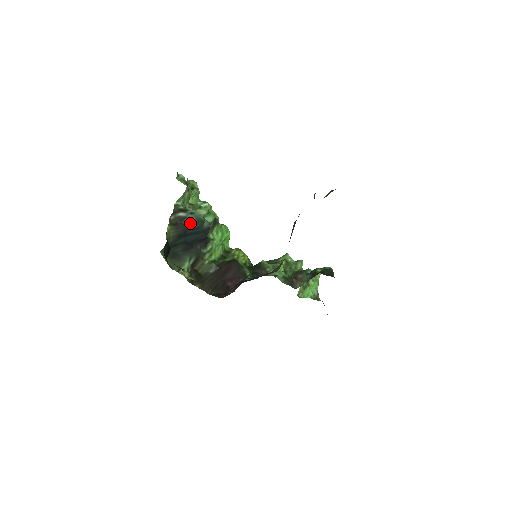
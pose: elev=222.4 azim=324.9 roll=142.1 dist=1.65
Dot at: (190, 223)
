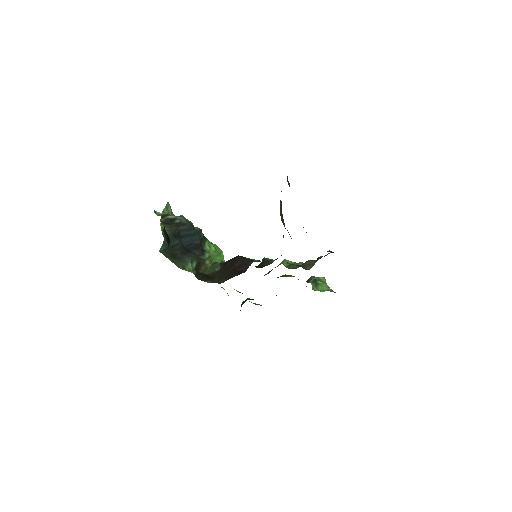
Dot at: (181, 224)
